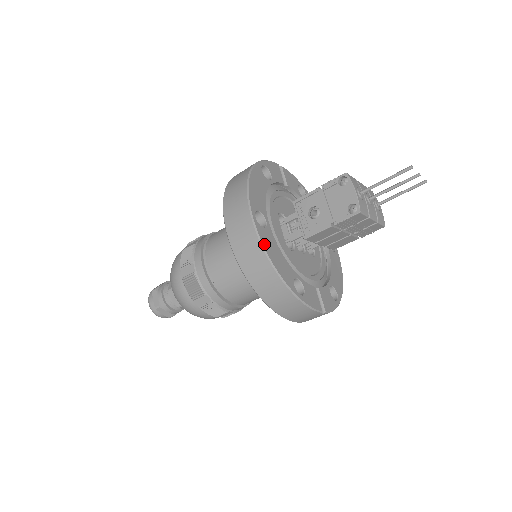
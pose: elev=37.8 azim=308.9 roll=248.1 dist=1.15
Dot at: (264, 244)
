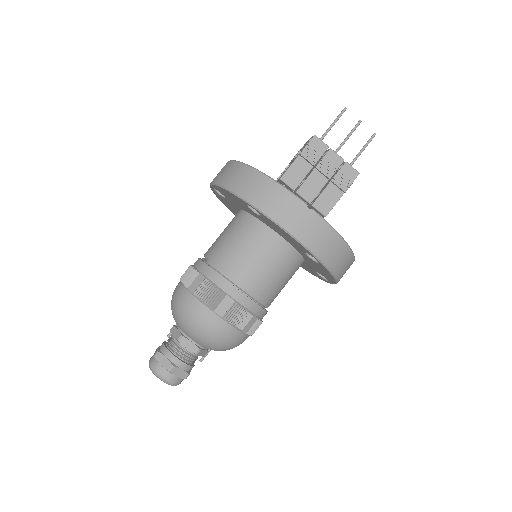
Dot at: occluded
